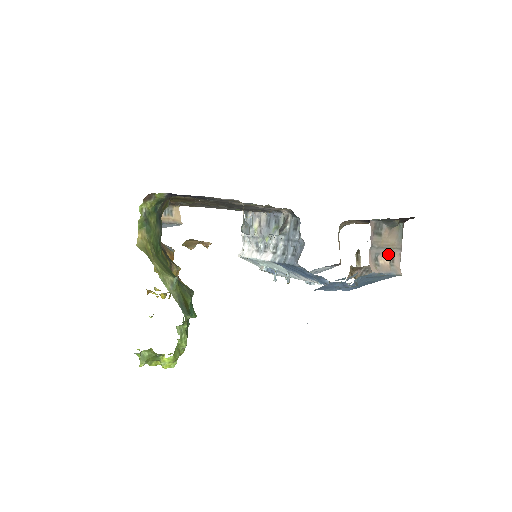
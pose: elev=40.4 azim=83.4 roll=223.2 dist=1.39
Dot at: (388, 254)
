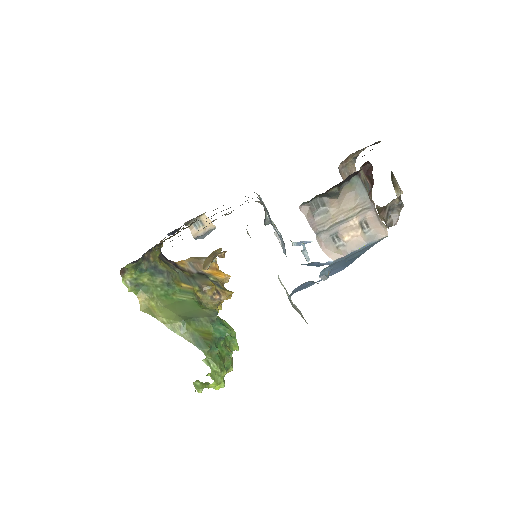
Dot at: (352, 224)
